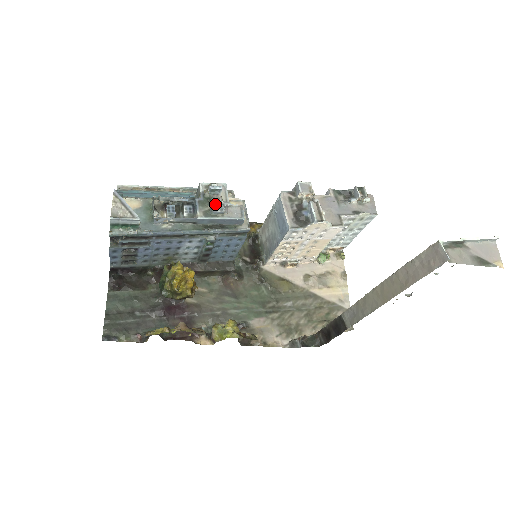
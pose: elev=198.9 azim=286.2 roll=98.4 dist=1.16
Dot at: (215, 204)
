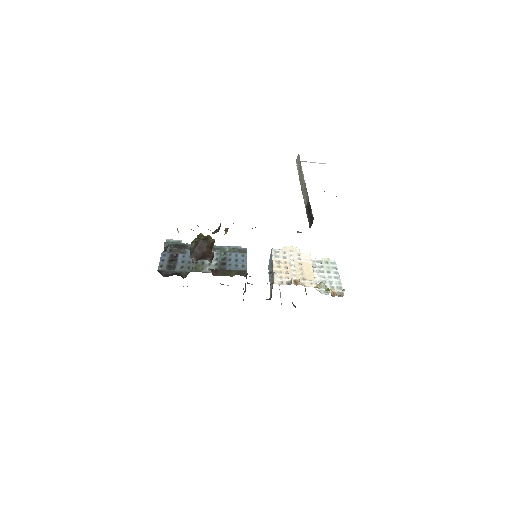
Dot at: occluded
